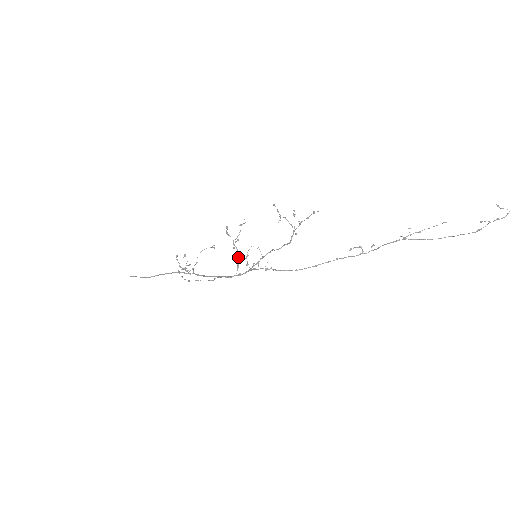
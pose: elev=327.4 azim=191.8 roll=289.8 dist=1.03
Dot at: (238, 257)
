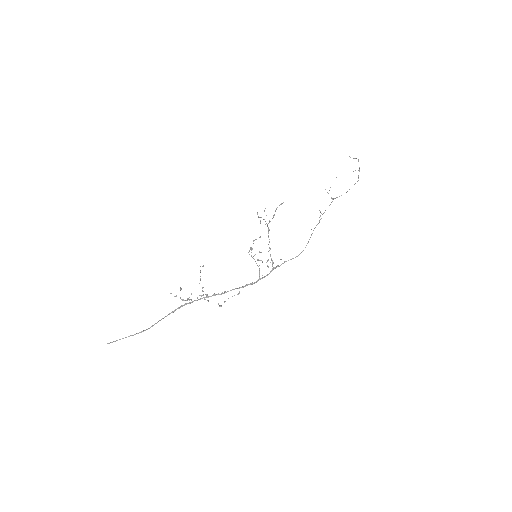
Dot at: (257, 265)
